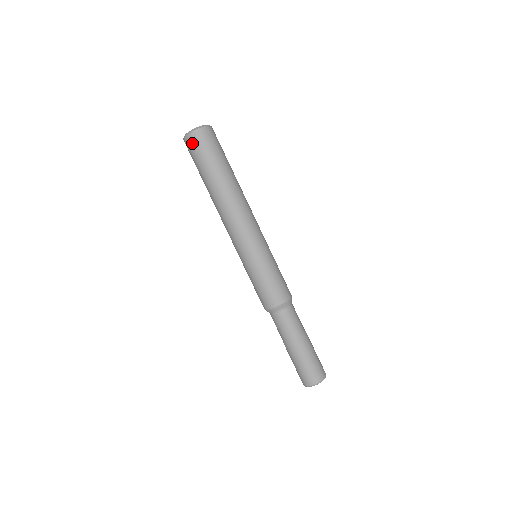
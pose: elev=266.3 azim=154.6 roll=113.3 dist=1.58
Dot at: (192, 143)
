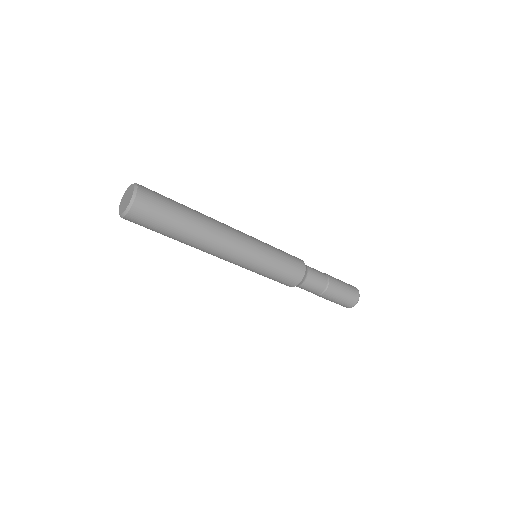
Dot at: (139, 216)
